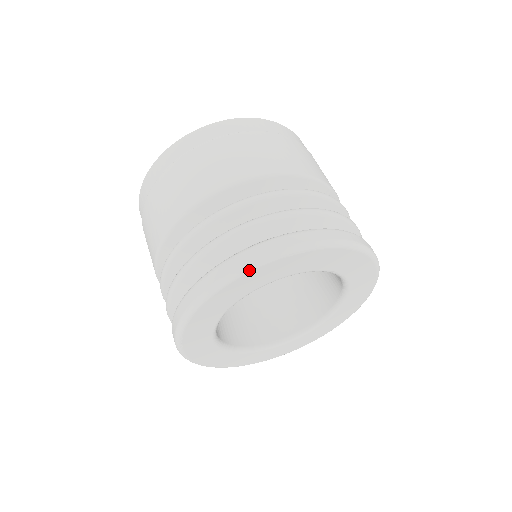
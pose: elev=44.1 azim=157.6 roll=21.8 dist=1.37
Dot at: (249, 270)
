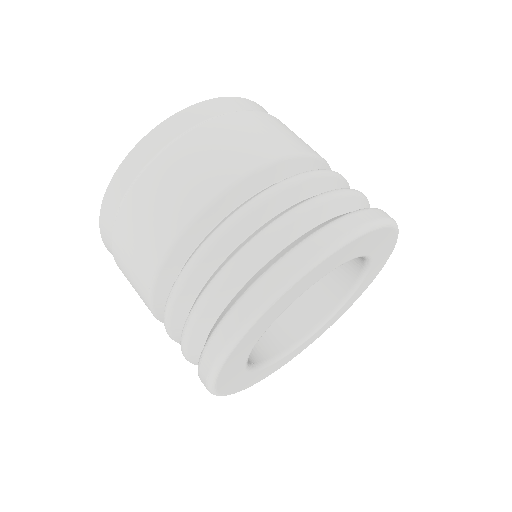
Dot at: (237, 341)
